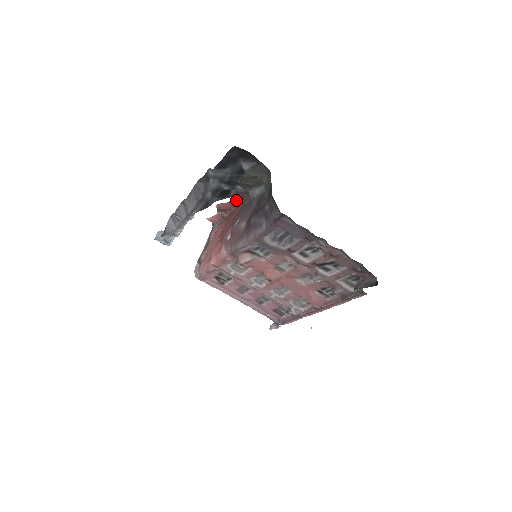
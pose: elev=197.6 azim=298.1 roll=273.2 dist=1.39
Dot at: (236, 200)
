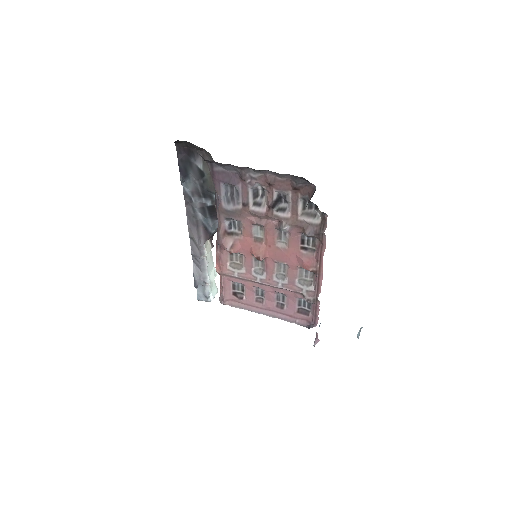
Dot at: occluded
